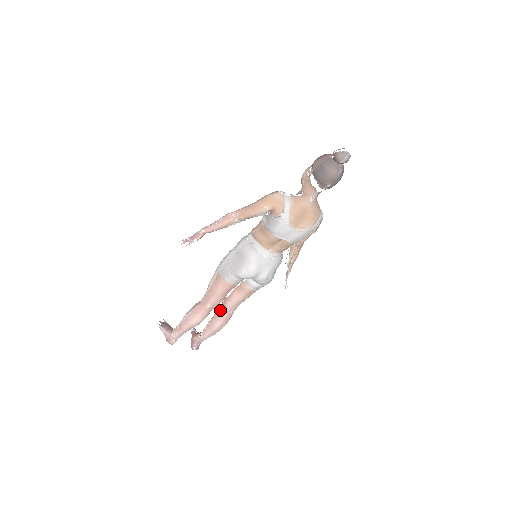
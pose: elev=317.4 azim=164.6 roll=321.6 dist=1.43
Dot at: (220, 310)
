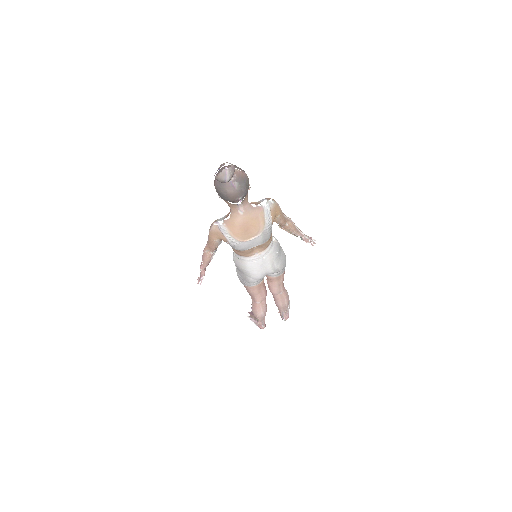
Dot at: occluded
